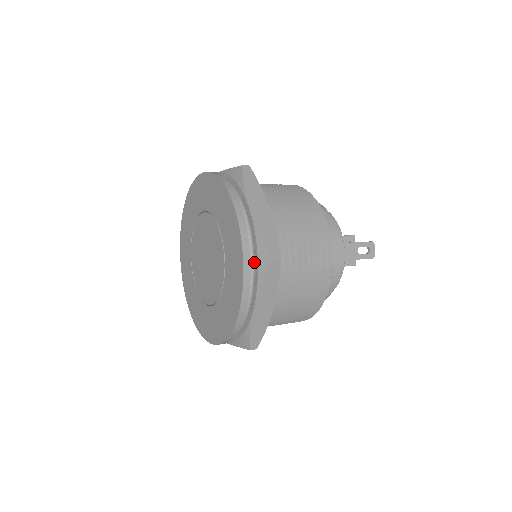
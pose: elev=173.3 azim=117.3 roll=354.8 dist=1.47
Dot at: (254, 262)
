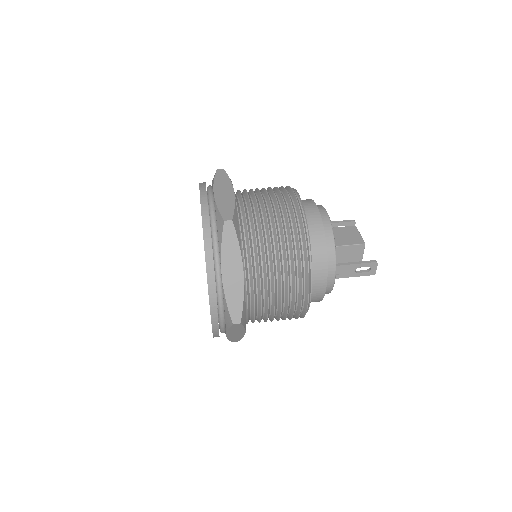
Dot at: (223, 313)
